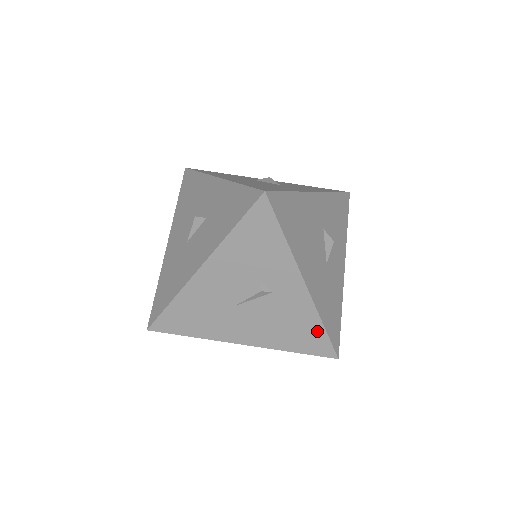
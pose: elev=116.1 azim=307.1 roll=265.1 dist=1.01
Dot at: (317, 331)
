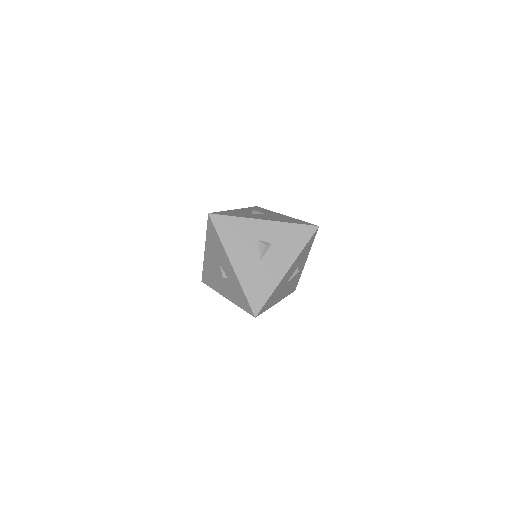
Dot at: (297, 281)
